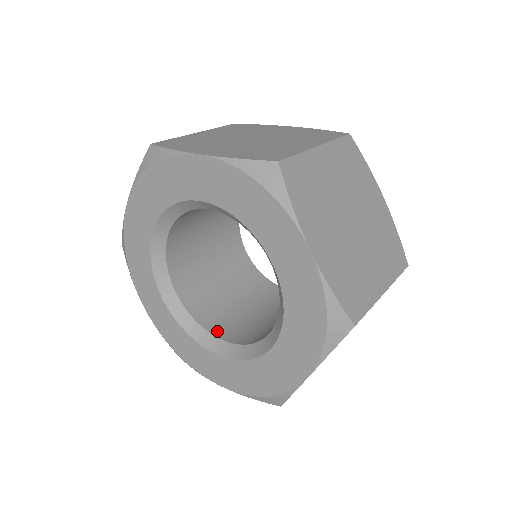
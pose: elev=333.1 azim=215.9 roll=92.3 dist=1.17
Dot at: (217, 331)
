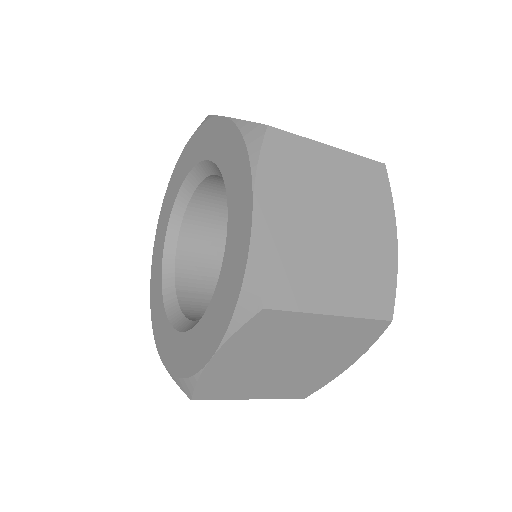
Dot at: occluded
